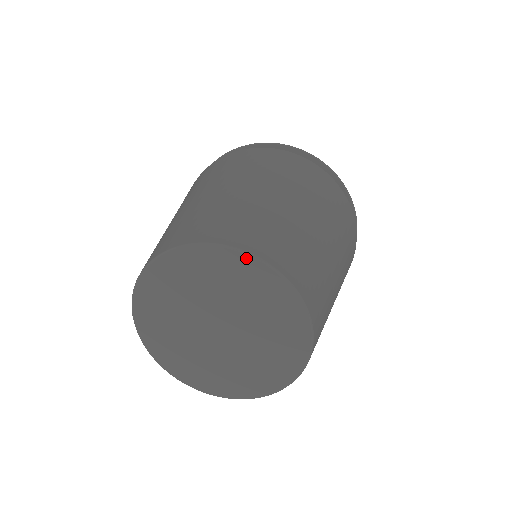
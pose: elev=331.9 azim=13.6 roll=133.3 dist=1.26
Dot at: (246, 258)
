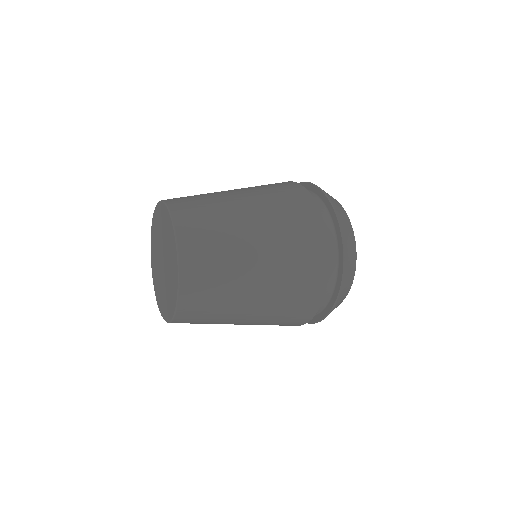
Dot at: (164, 205)
